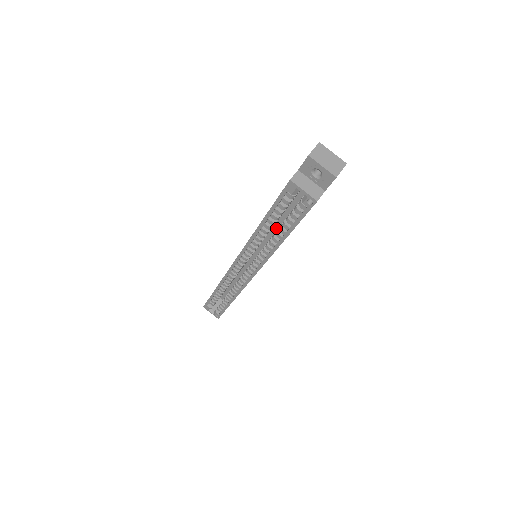
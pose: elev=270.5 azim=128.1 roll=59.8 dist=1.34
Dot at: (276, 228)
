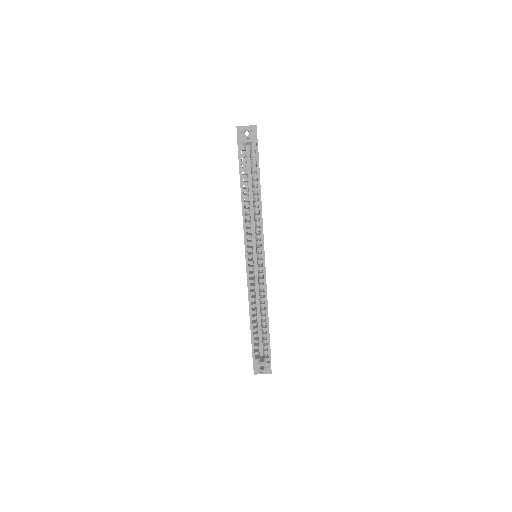
Dot at: (252, 211)
